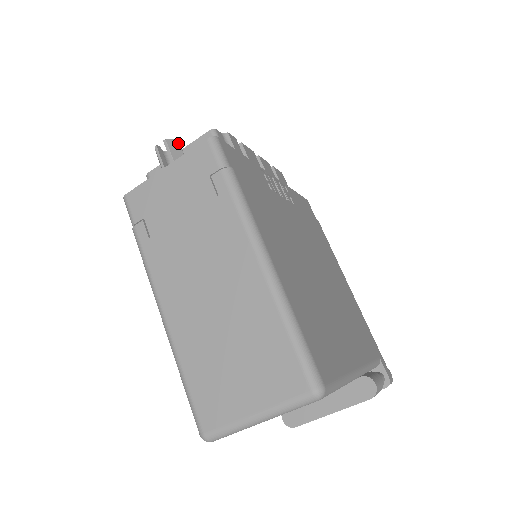
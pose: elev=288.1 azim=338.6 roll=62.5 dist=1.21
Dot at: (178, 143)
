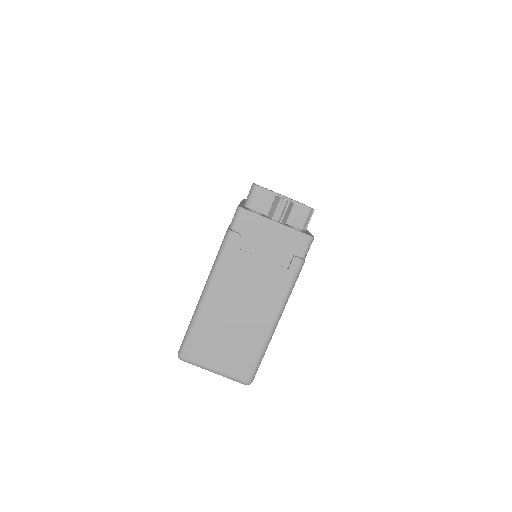
Dot at: (292, 206)
